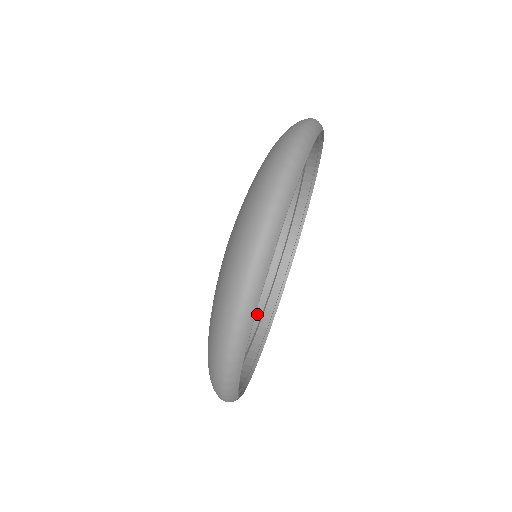
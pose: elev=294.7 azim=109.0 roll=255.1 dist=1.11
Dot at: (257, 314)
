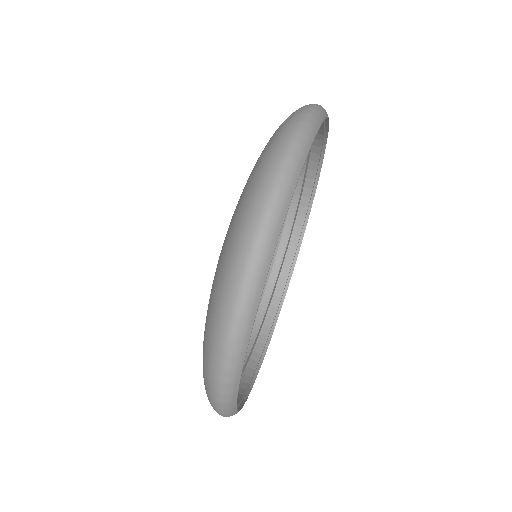
Dot at: (257, 321)
